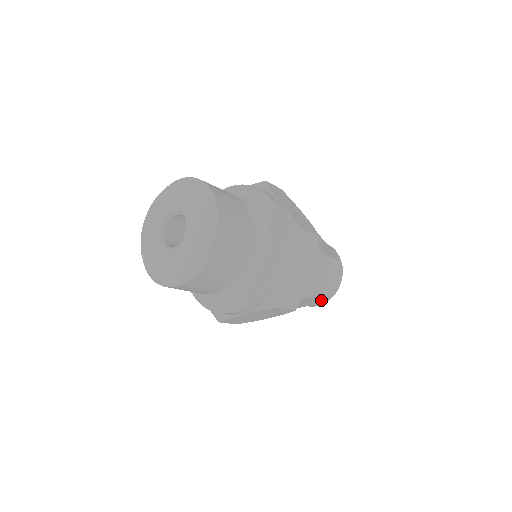
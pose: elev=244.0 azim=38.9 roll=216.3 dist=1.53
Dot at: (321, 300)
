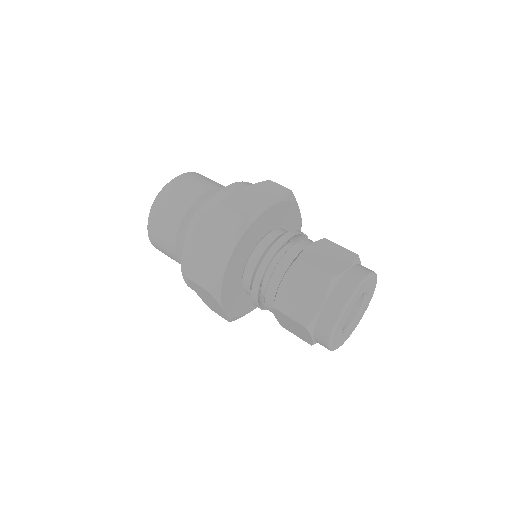
Dot at: (321, 275)
